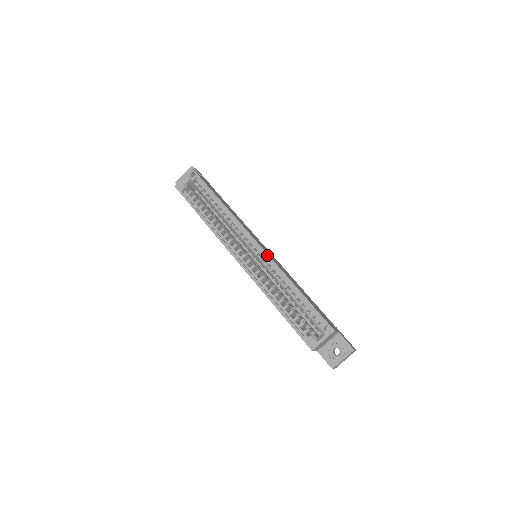
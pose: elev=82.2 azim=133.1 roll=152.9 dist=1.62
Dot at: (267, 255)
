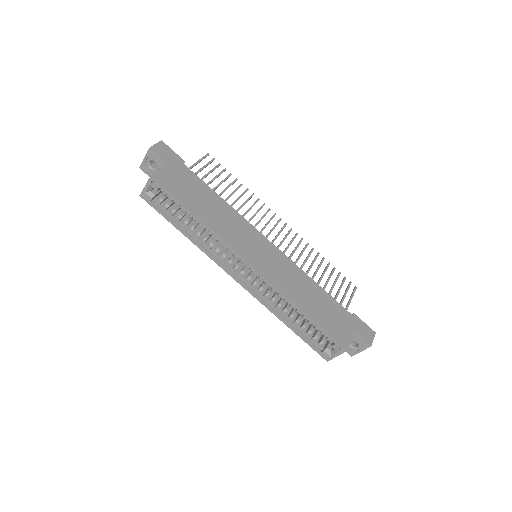
Dot at: (265, 279)
